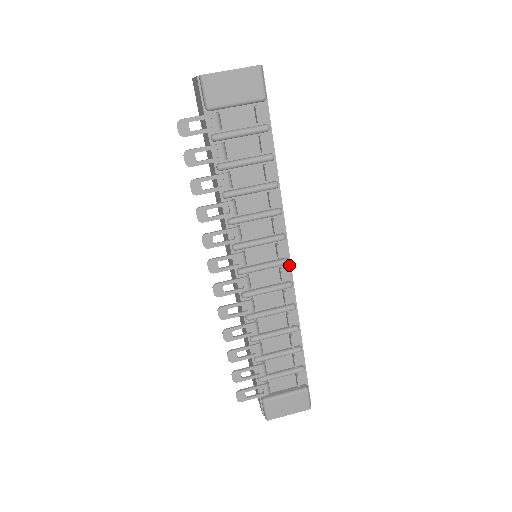
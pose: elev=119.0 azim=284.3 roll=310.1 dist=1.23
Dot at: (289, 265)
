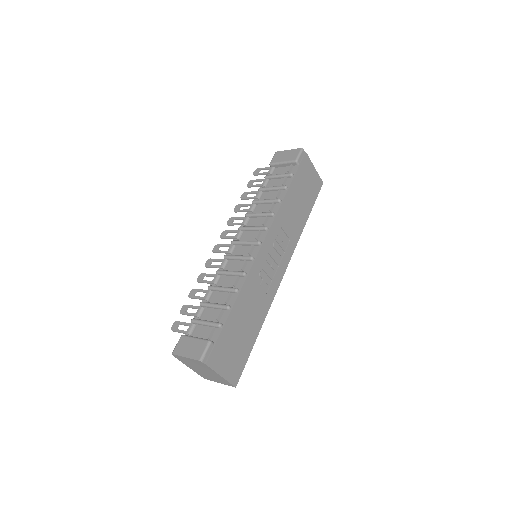
Dot at: (260, 247)
